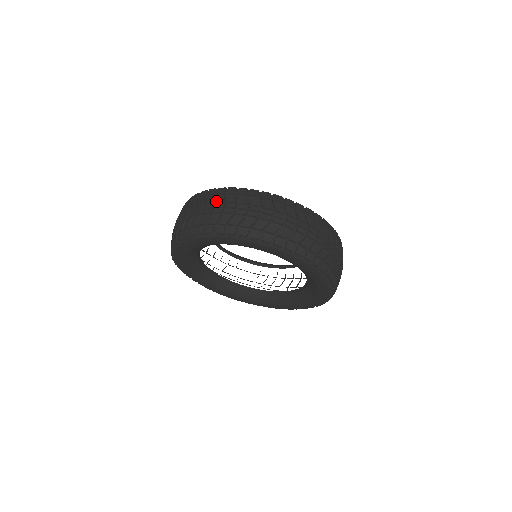
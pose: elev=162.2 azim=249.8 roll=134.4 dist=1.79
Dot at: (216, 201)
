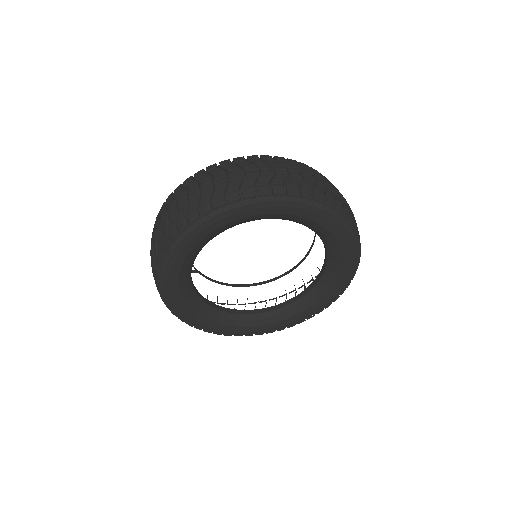
Dot at: (228, 170)
